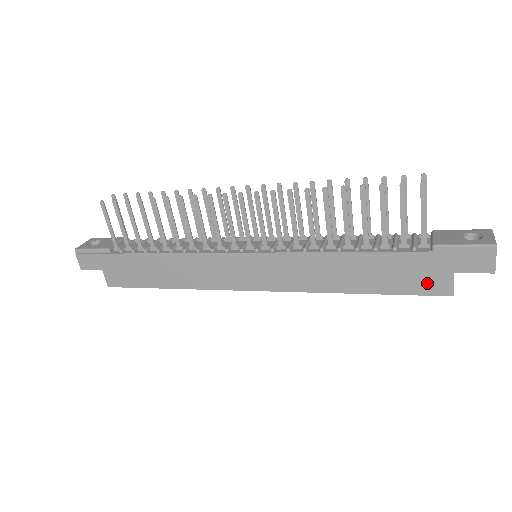
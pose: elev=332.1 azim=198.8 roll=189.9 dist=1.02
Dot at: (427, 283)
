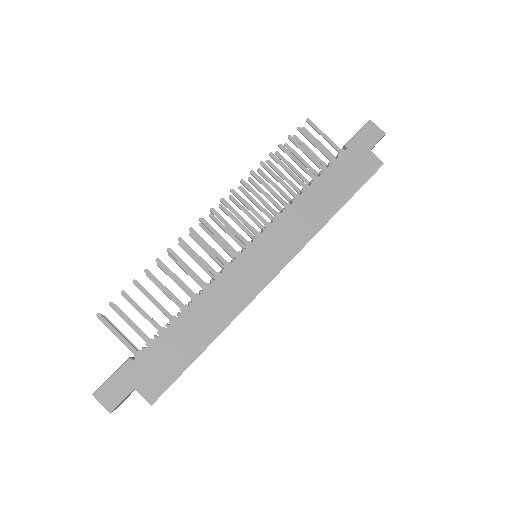
Dot at: (365, 168)
